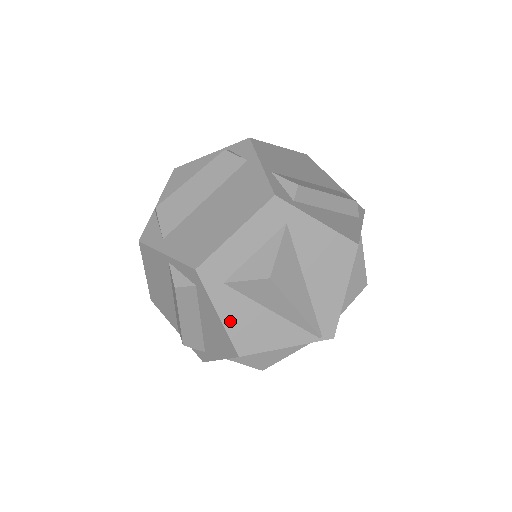
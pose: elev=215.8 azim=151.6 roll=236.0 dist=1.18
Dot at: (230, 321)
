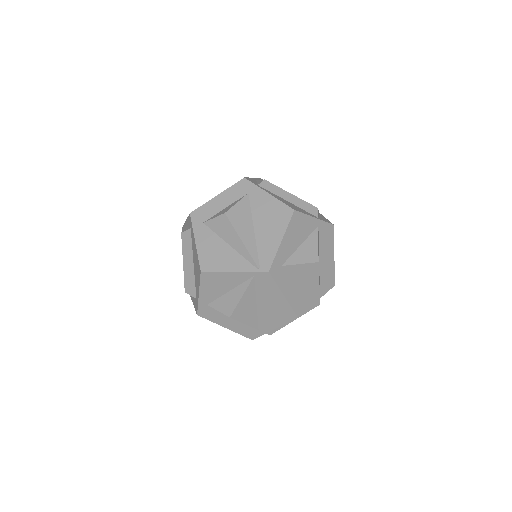
Dot at: (201, 247)
